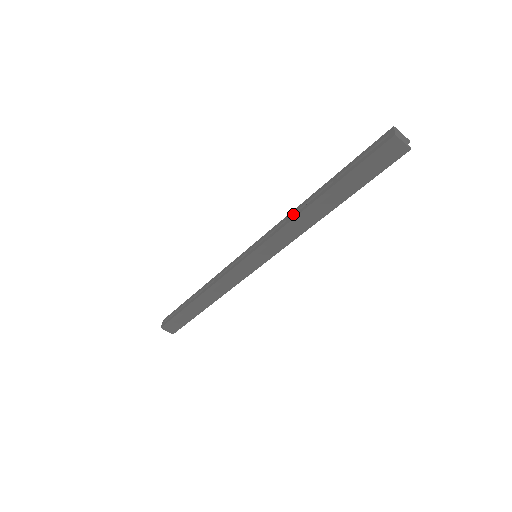
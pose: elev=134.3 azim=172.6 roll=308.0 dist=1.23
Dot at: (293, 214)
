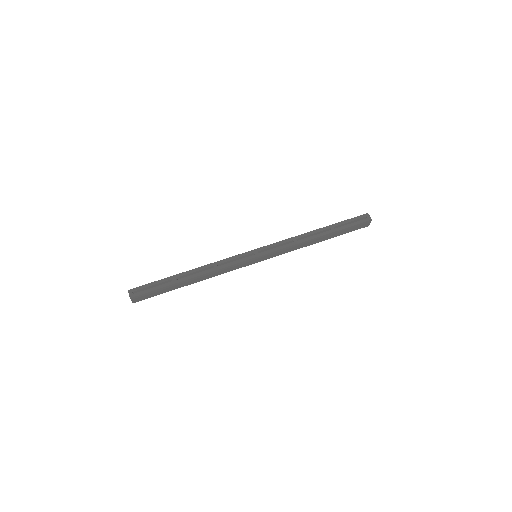
Dot at: (299, 238)
